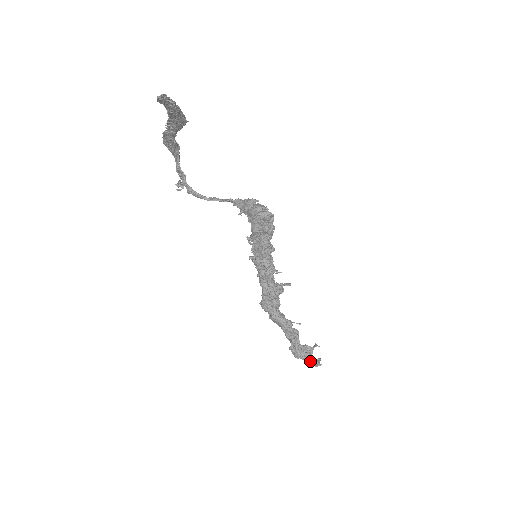
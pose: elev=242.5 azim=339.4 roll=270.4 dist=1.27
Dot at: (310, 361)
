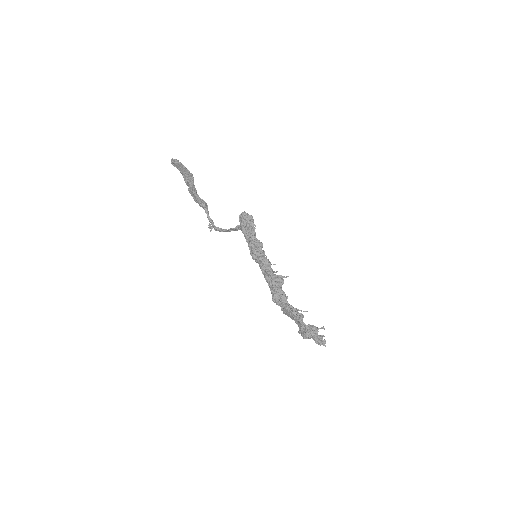
Dot at: (313, 336)
